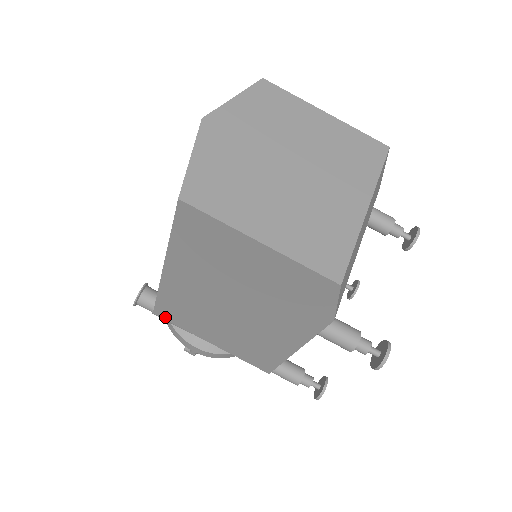
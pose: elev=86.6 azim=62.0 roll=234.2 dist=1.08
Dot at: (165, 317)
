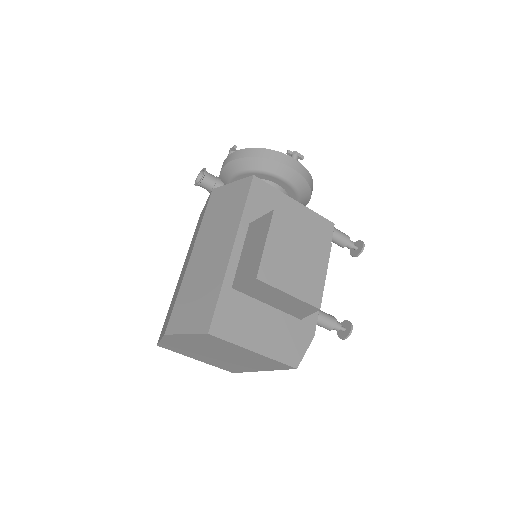
Dot at: occluded
